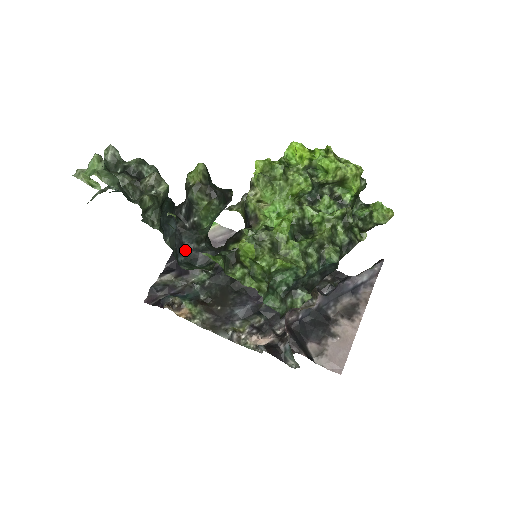
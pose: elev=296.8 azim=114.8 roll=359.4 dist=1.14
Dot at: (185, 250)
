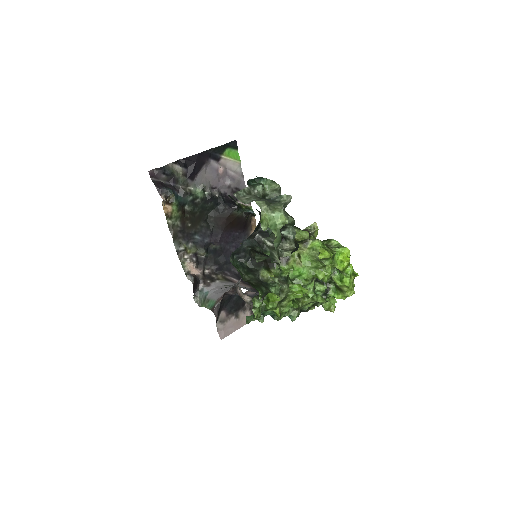
Dot at: (240, 247)
